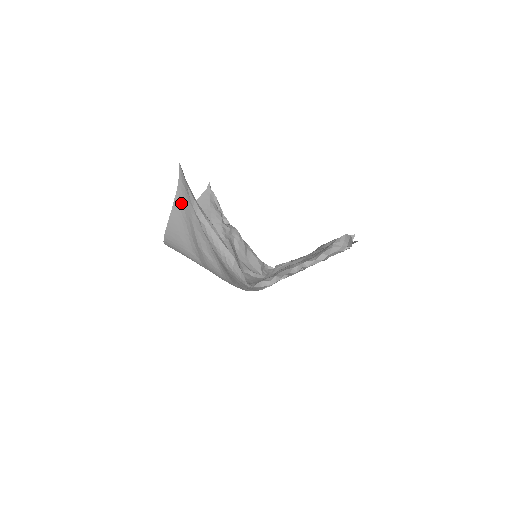
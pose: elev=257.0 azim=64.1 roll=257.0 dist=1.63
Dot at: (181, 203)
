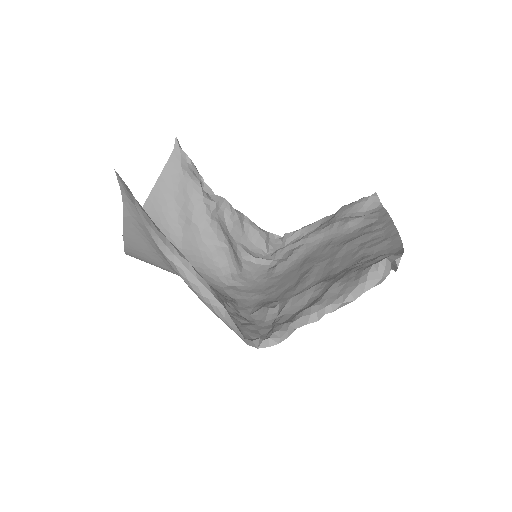
Dot at: (134, 220)
